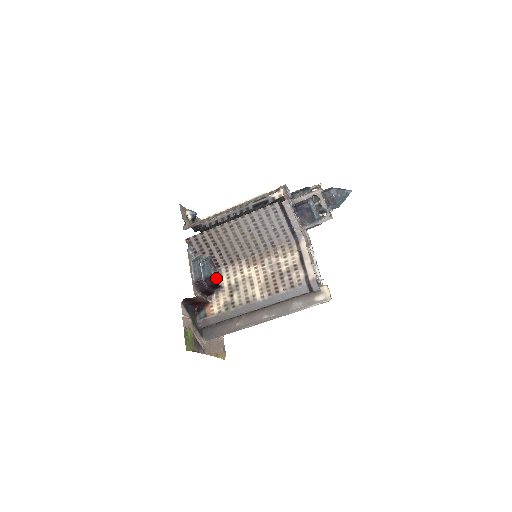
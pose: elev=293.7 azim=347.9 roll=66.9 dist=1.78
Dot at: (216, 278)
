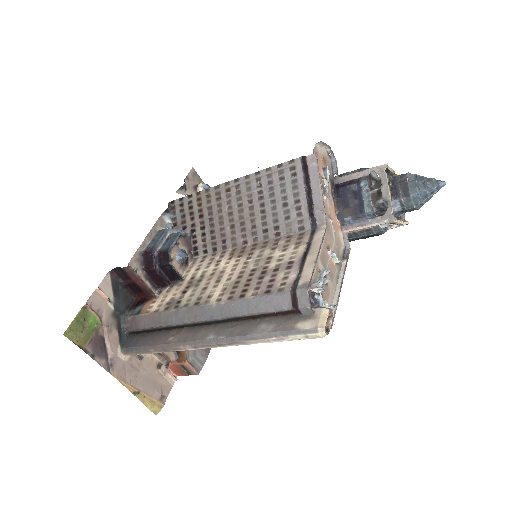
Dot at: (180, 263)
